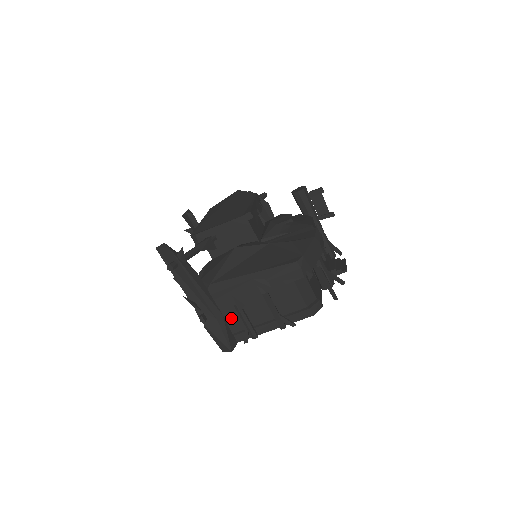
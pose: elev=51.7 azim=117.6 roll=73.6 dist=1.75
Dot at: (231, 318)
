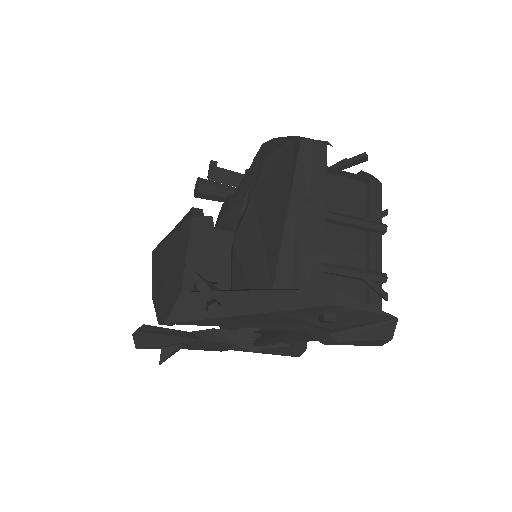
Dot at: occluded
